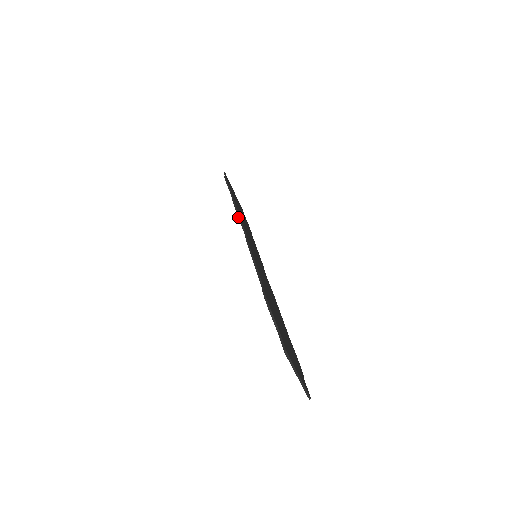
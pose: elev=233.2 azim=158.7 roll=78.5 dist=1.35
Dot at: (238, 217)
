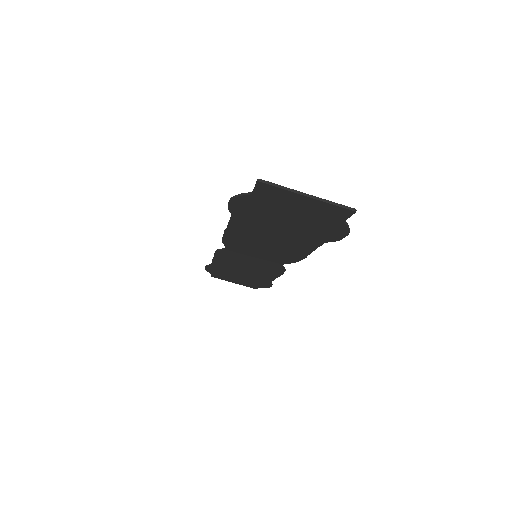
Dot at: (215, 252)
